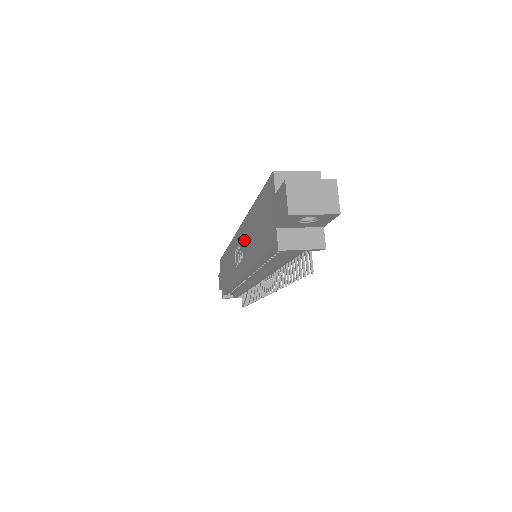
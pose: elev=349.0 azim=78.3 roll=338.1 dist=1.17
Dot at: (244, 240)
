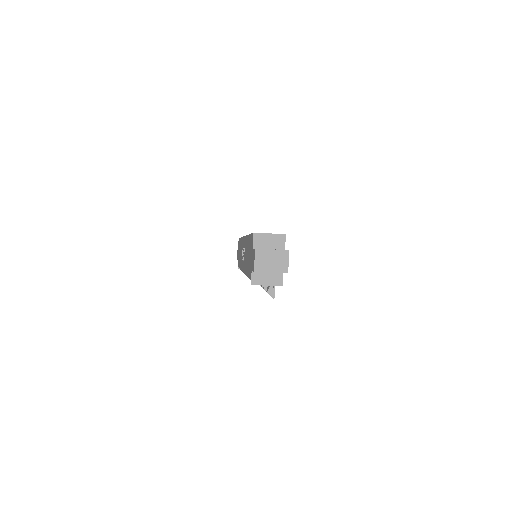
Dot at: (245, 250)
